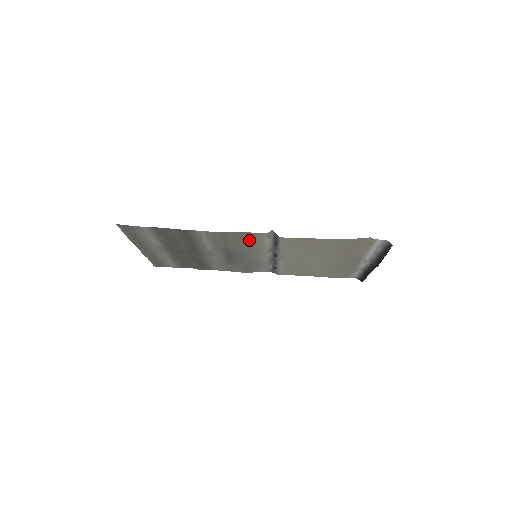
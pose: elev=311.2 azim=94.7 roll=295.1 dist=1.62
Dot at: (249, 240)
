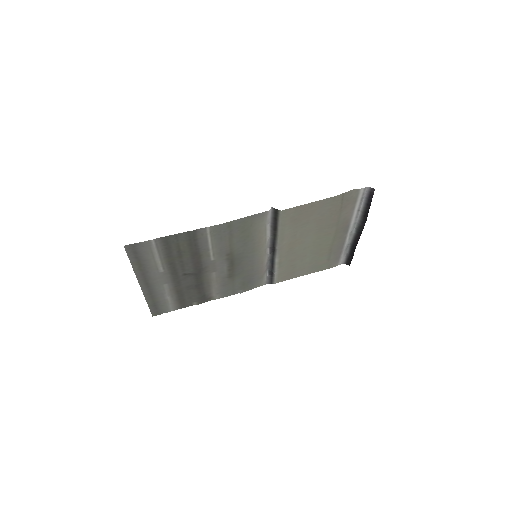
Dot at: (251, 231)
